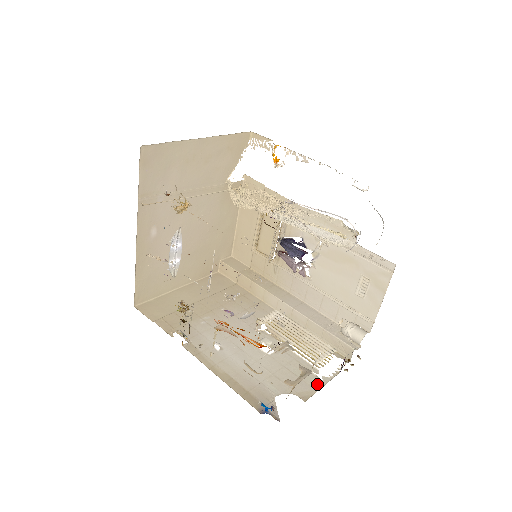
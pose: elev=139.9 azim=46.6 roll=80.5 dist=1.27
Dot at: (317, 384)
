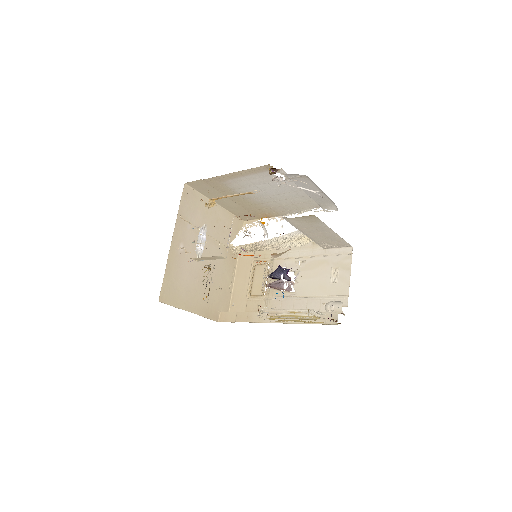
Dot at: occluded
